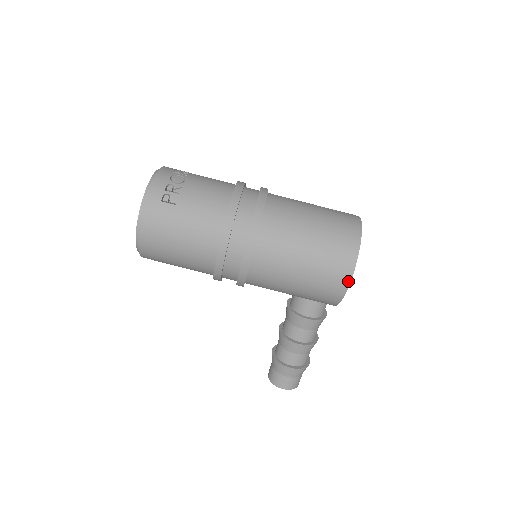
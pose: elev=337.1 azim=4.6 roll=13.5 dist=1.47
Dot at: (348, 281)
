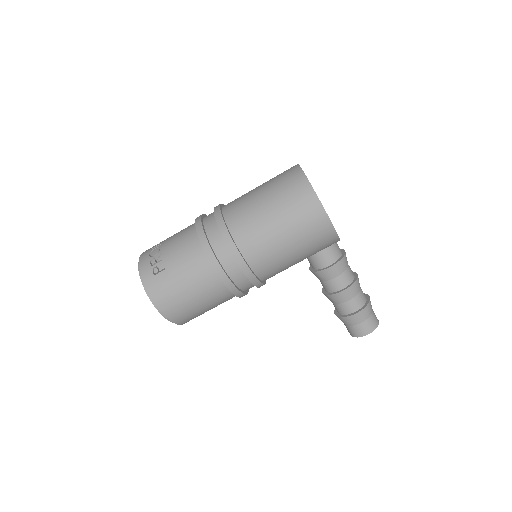
Dot at: (324, 214)
